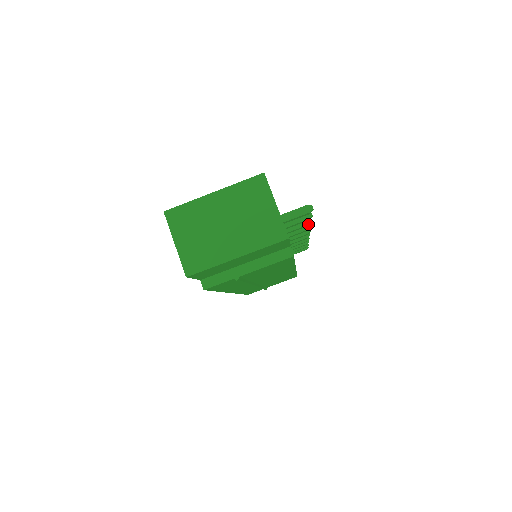
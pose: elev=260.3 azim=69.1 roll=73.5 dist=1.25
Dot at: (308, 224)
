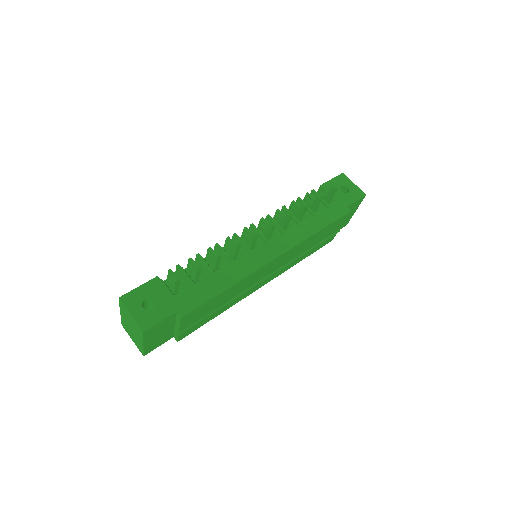
Dot at: (217, 258)
